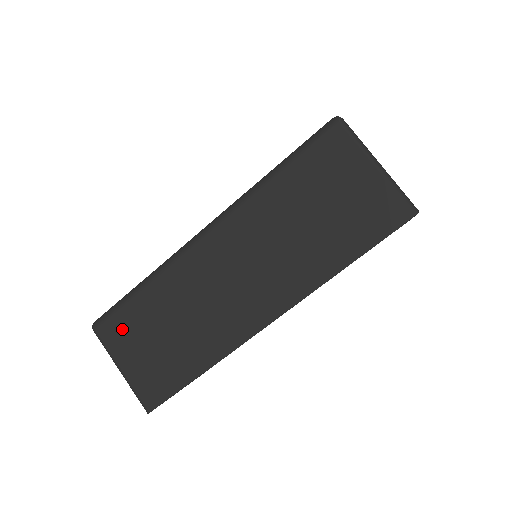
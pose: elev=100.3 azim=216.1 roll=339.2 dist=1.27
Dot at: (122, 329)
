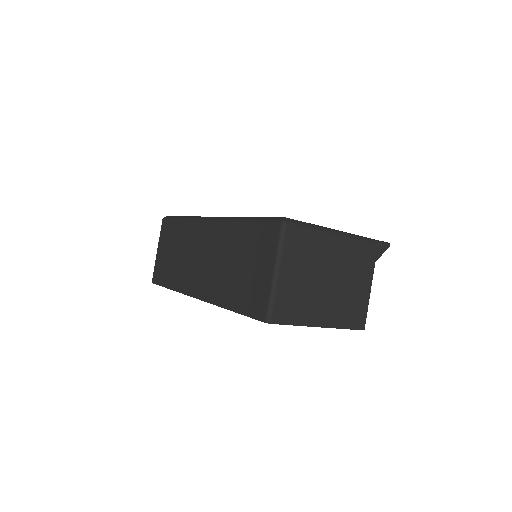
Dot at: (167, 232)
